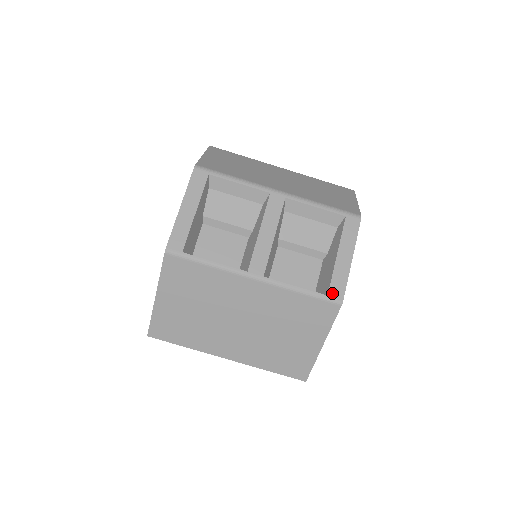
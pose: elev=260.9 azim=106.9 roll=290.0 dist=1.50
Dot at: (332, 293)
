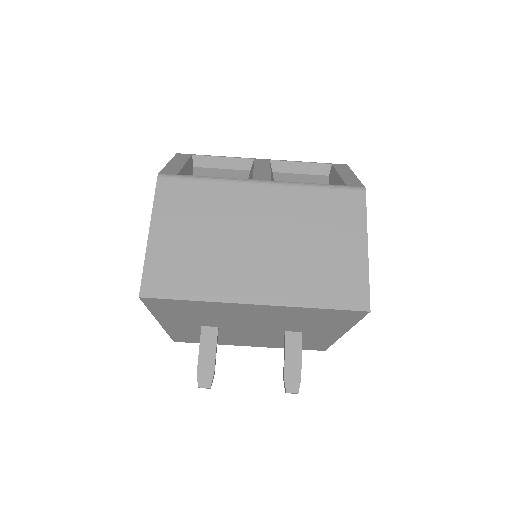
Dot at: (350, 185)
